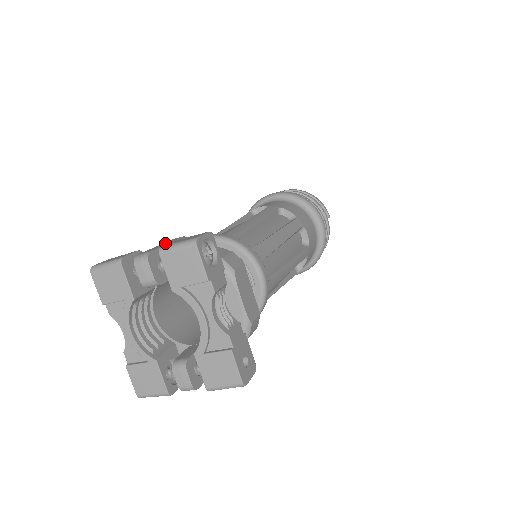
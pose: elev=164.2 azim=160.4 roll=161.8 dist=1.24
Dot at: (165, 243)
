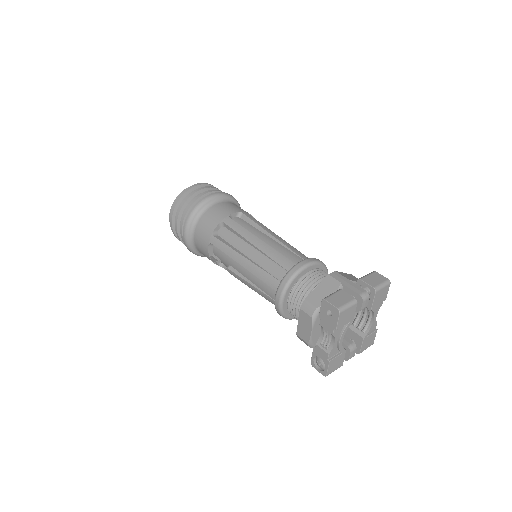
Dot at: (346, 280)
